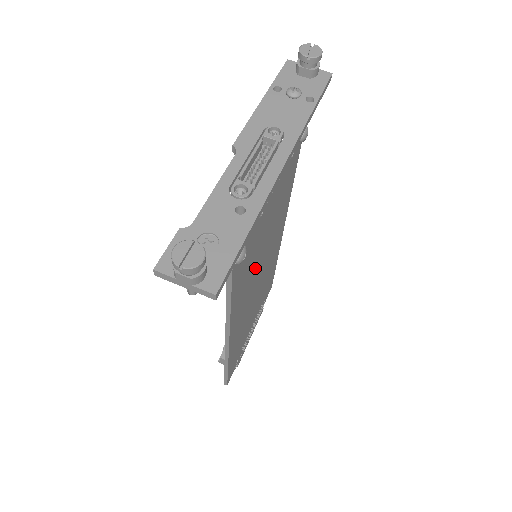
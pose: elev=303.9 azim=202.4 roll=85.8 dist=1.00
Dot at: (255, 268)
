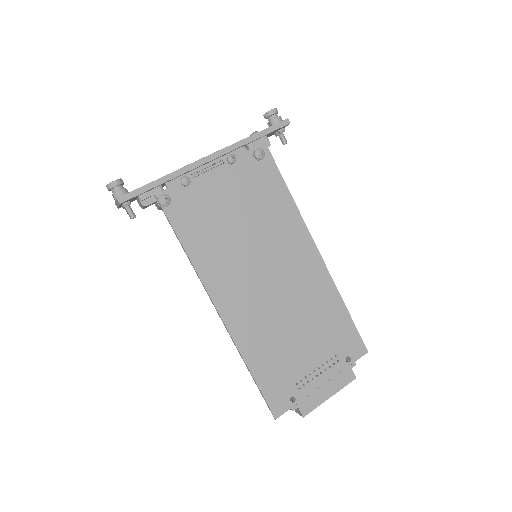
Dot at: (241, 256)
